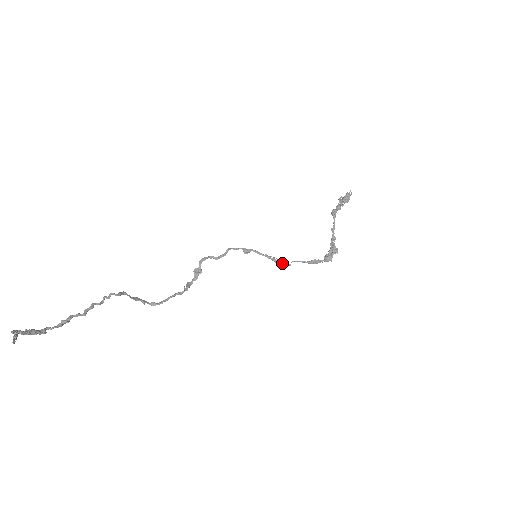
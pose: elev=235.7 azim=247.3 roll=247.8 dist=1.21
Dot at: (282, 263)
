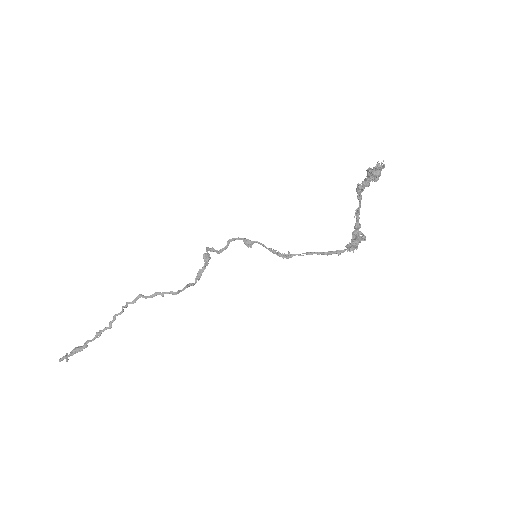
Dot at: (291, 255)
